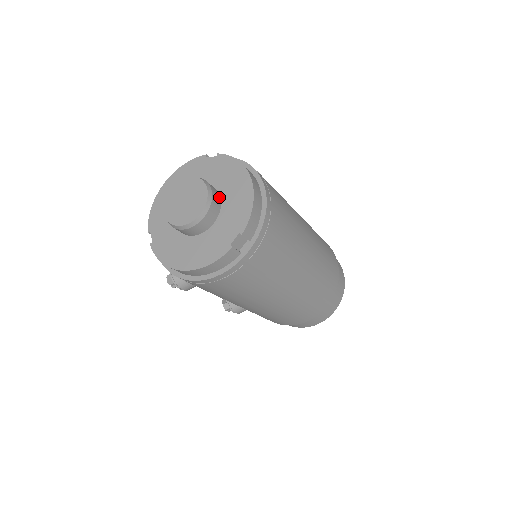
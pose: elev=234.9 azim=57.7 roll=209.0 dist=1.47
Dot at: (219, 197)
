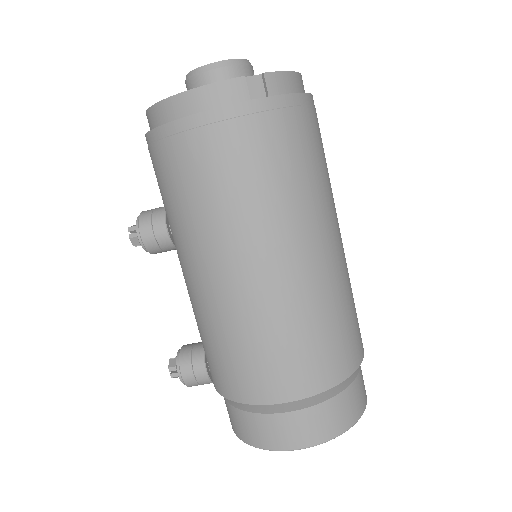
Dot at: occluded
